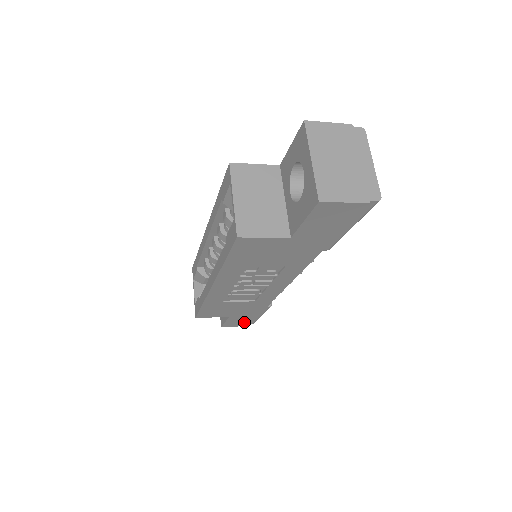
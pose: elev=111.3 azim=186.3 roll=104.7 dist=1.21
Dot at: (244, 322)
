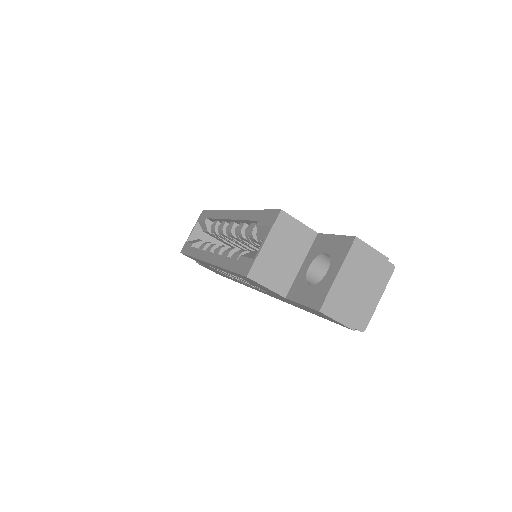
Dot at: occluded
